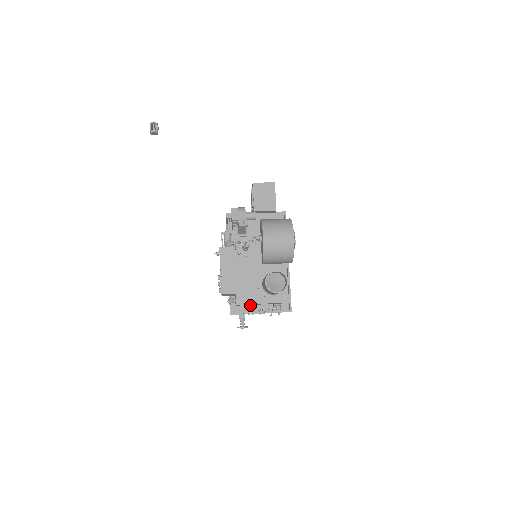
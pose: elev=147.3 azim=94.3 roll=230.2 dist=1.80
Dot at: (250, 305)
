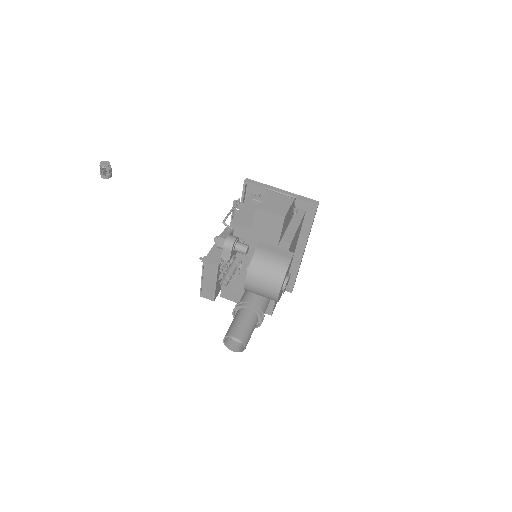
Dot at: occluded
